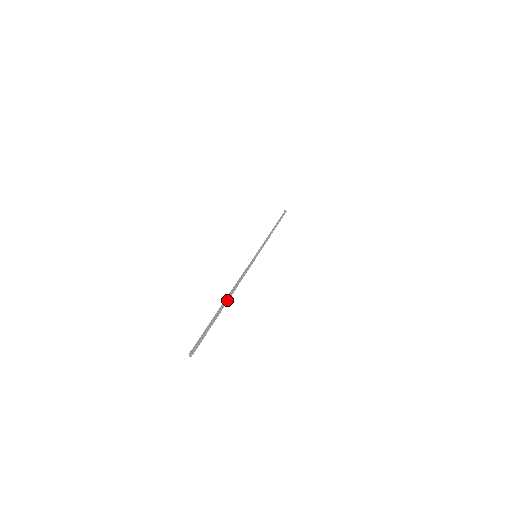
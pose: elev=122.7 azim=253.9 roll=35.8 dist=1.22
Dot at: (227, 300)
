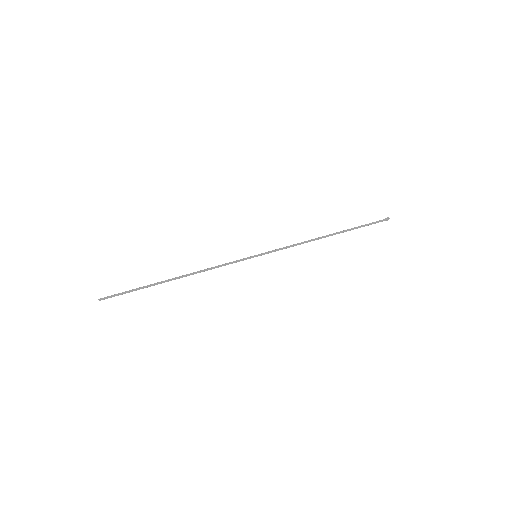
Dot at: (169, 280)
